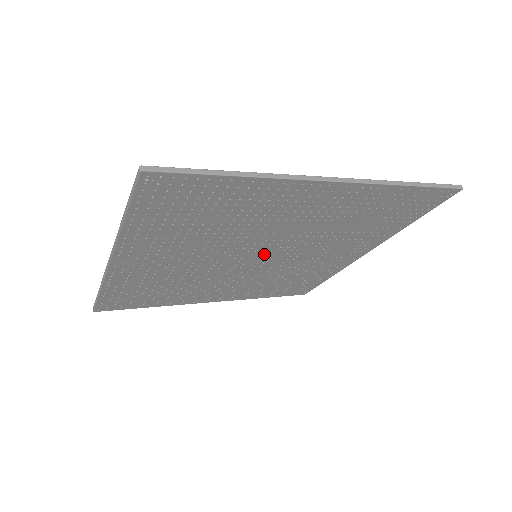
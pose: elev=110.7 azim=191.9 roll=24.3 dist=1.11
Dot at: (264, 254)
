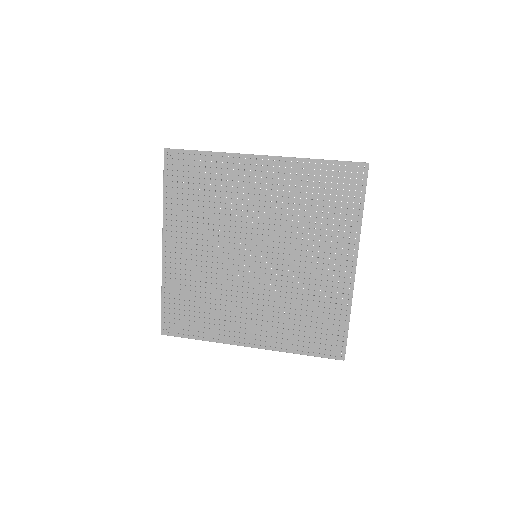
Dot at: (260, 251)
